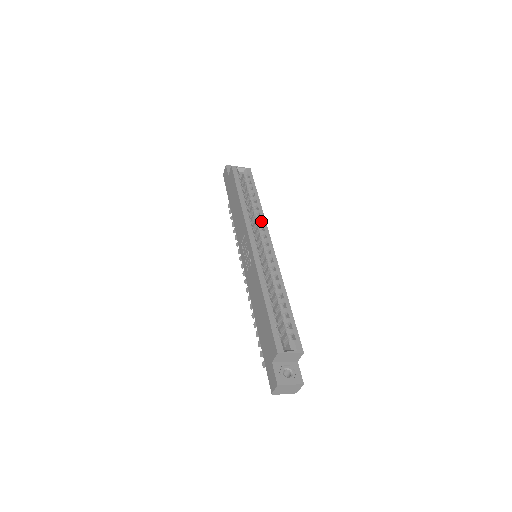
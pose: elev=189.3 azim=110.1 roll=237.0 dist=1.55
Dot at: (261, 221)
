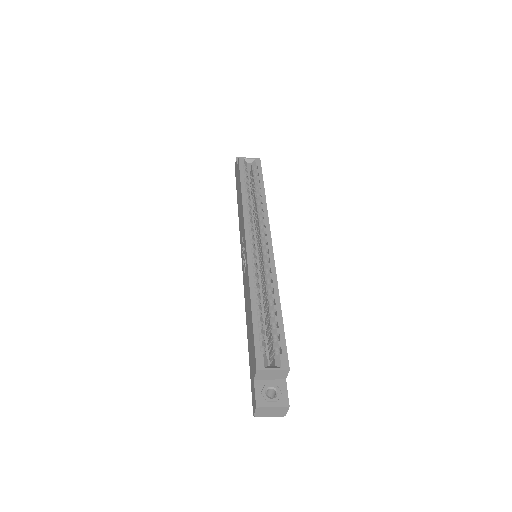
Dot at: (263, 216)
